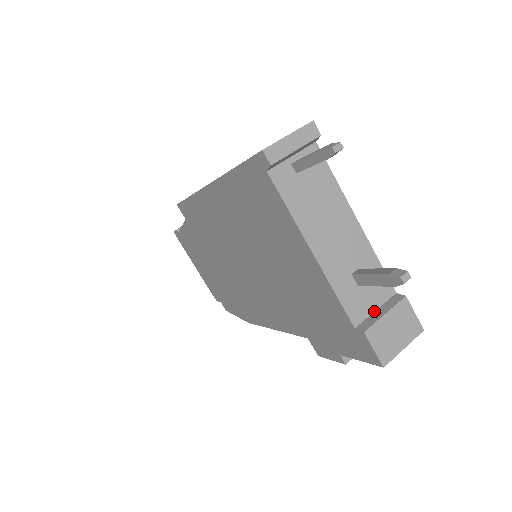
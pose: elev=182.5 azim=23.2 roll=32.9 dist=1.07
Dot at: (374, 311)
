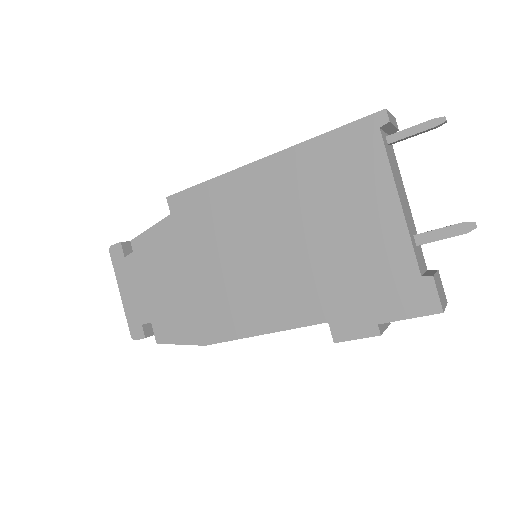
Dot at: (424, 272)
